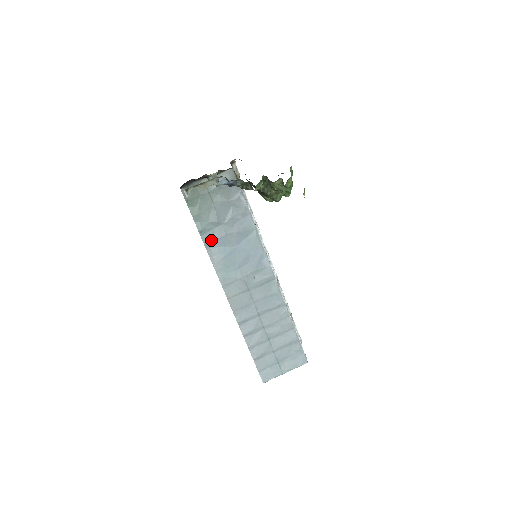
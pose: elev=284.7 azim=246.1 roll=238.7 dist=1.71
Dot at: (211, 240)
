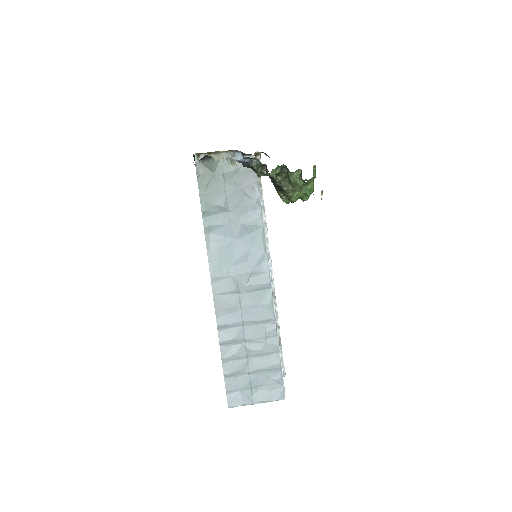
Dot at: (212, 225)
